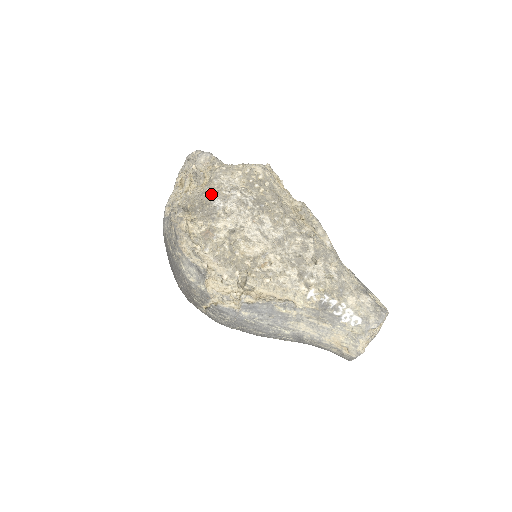
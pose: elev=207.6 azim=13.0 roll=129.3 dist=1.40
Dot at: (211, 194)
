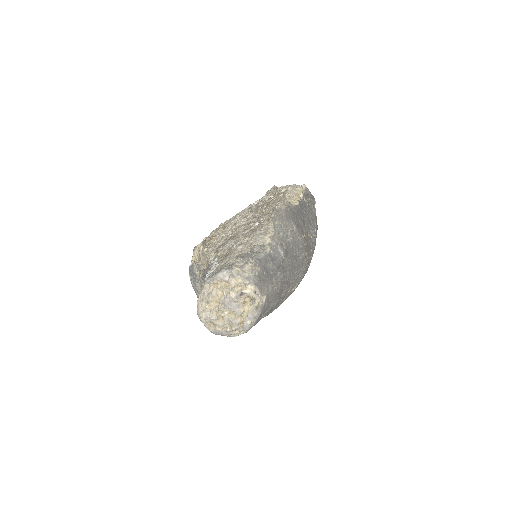
Dot at: occluded
